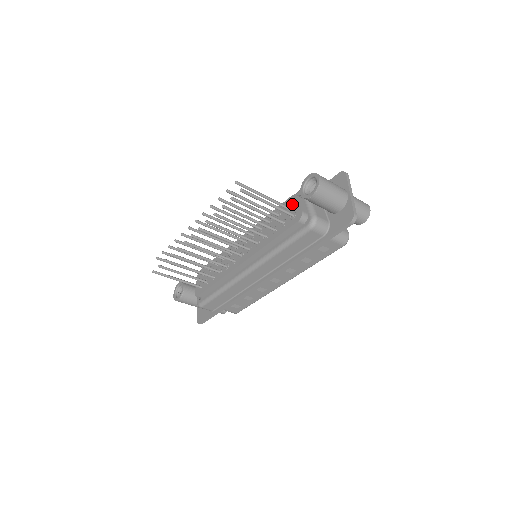
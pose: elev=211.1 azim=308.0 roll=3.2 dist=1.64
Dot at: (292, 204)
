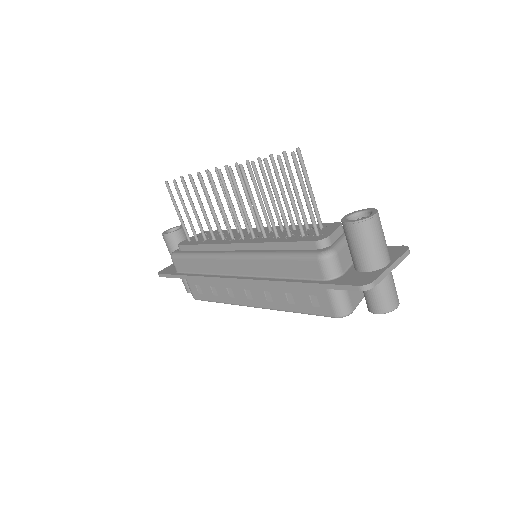
Dot at: (329, 227)
